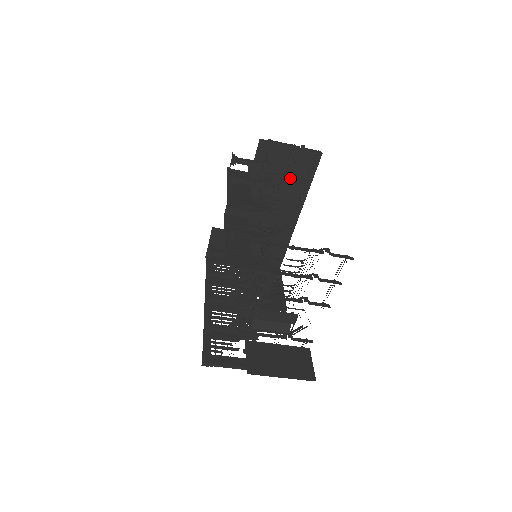
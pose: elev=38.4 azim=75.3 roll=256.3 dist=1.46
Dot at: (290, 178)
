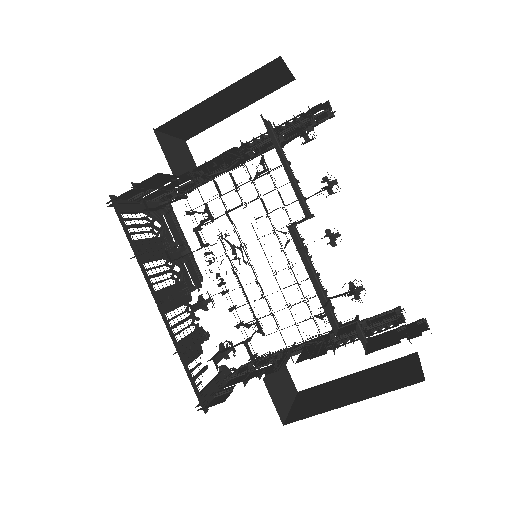
Dot at: occluded
